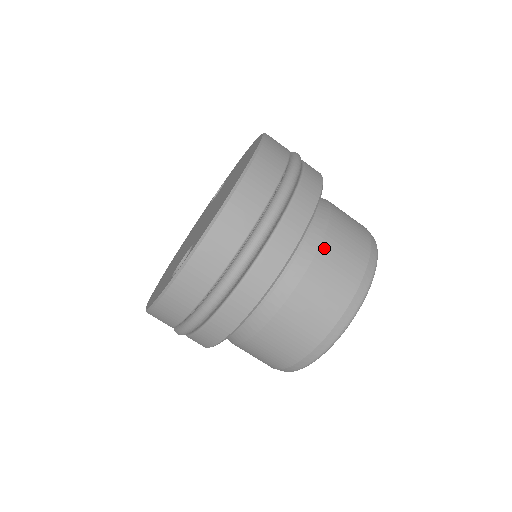
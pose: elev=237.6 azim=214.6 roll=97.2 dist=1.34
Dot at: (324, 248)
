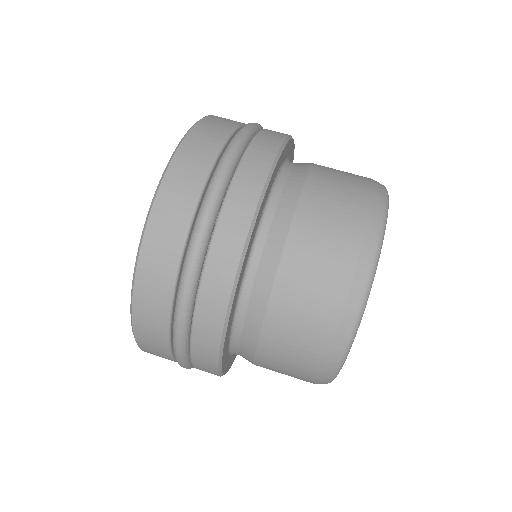
Dot at: (269, 325)
